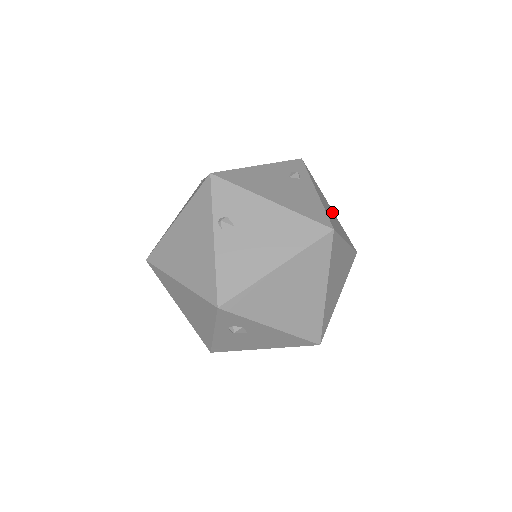
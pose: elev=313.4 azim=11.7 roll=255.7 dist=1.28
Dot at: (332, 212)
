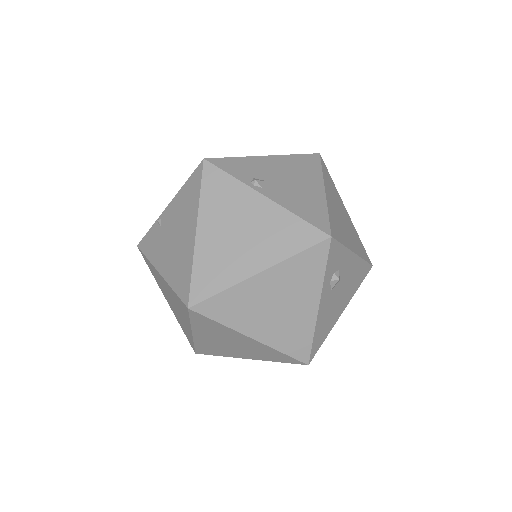
Dot at: occluded
